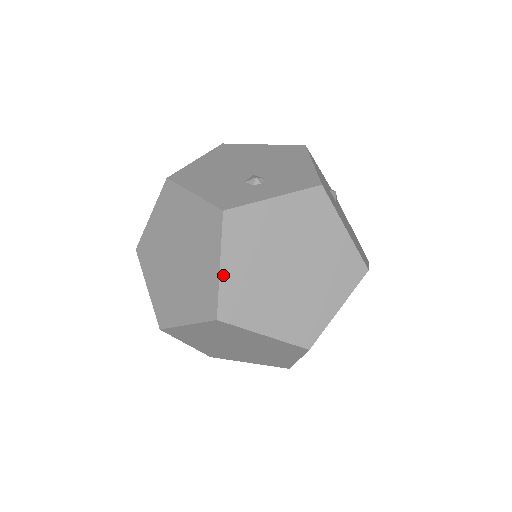
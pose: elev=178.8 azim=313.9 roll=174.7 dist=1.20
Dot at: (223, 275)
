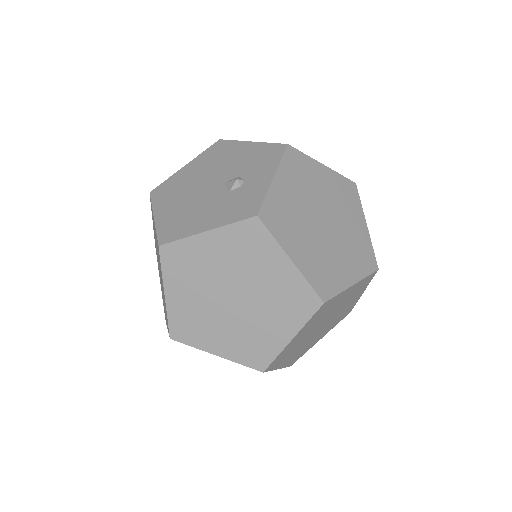
Dot at: (299, 265)
